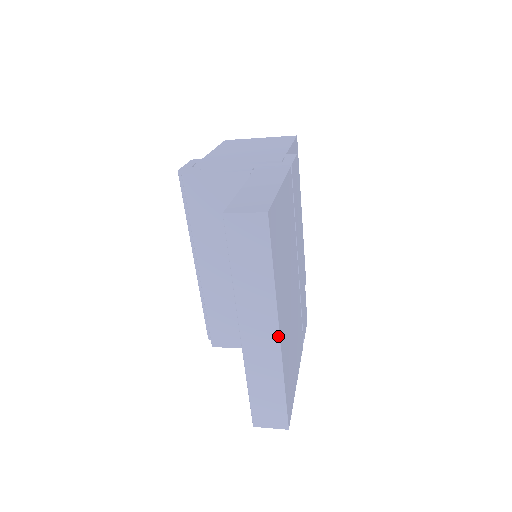
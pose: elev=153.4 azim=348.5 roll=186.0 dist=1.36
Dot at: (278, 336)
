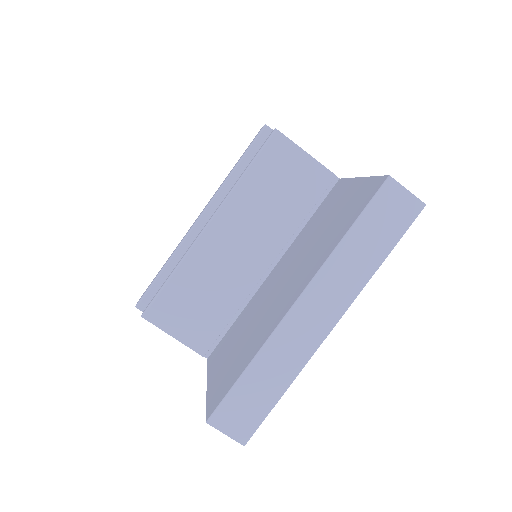
Dot at: (331, 329)
